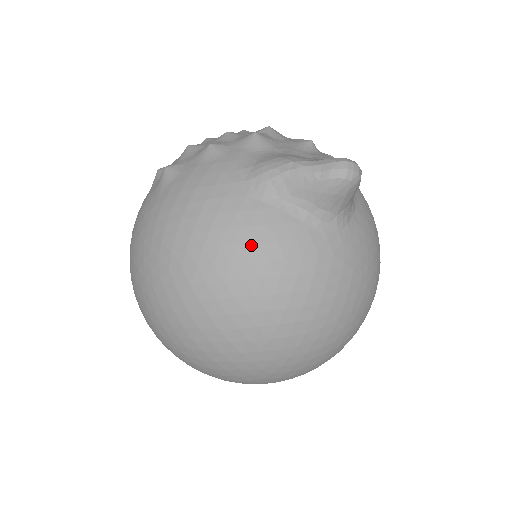
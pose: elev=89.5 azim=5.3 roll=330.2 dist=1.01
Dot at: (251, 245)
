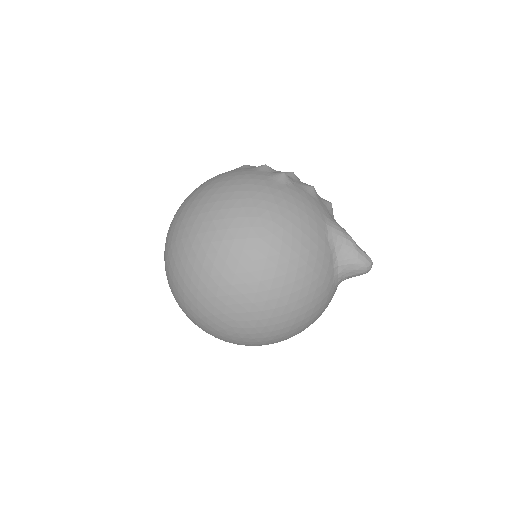
Dot at: (313, 257)
